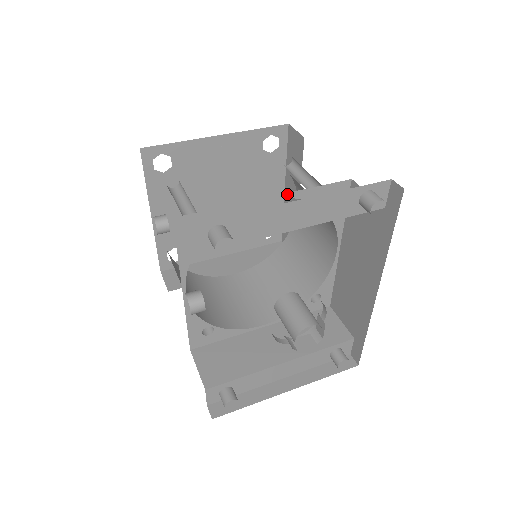
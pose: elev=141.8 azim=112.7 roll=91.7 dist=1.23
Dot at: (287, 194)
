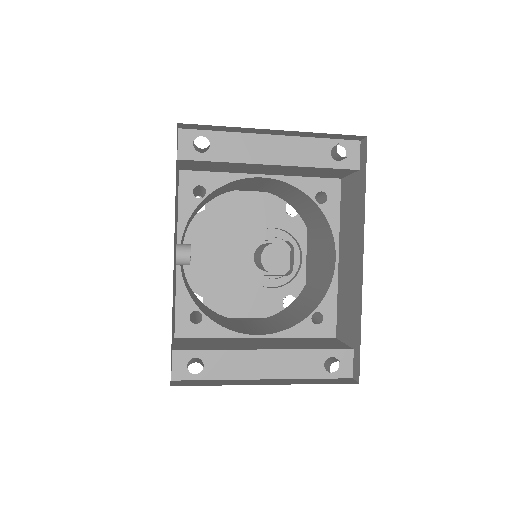
Dot at: (280, 177)
